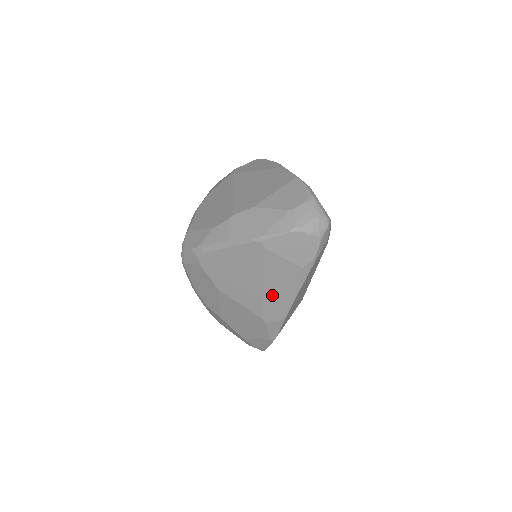
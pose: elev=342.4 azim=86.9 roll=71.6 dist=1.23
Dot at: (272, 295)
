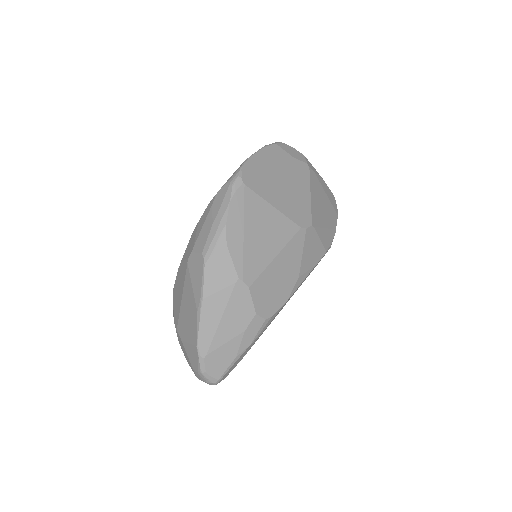
Dot at: occluded
